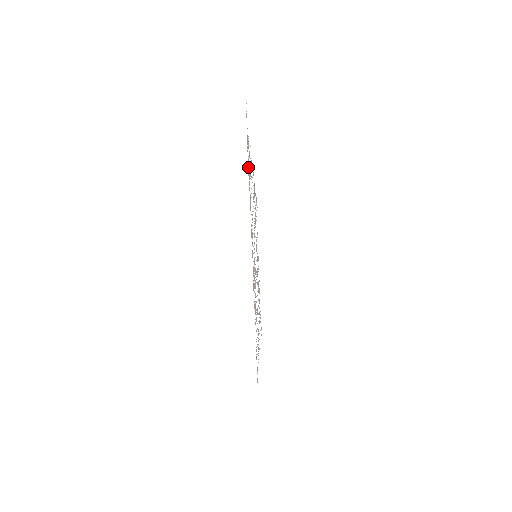
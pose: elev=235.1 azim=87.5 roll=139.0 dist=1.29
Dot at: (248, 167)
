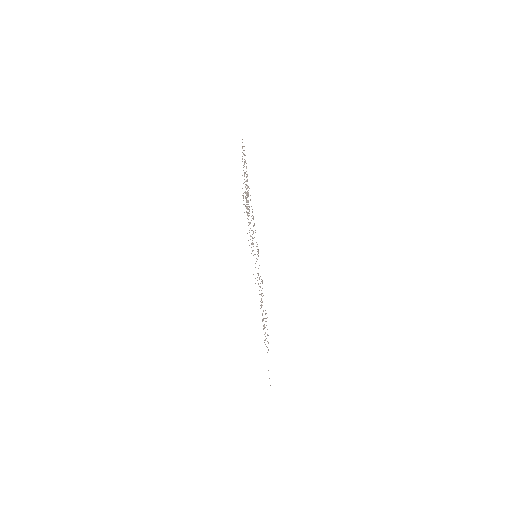
Dot at: occluded
